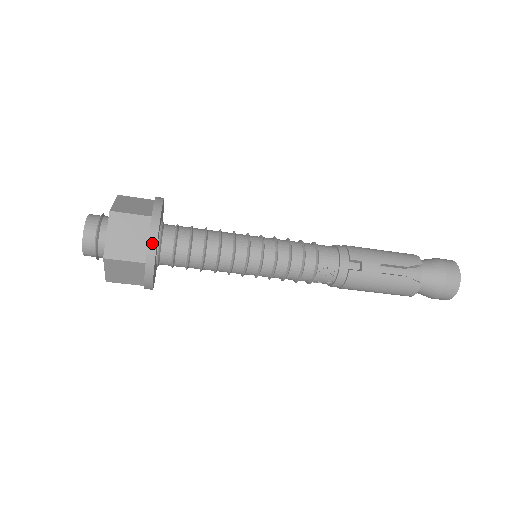
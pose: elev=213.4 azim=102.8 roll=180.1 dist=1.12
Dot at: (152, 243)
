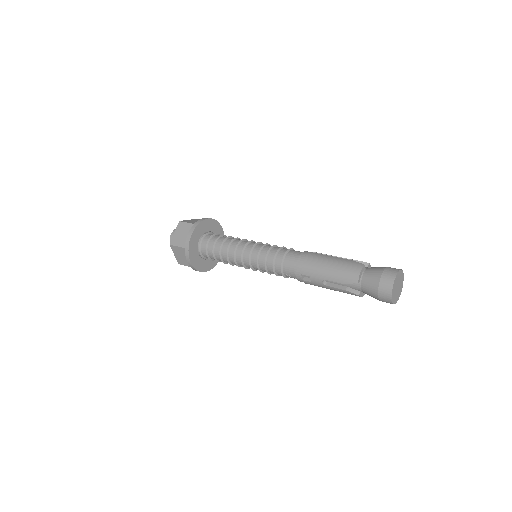
Dot at: (190, 264)
